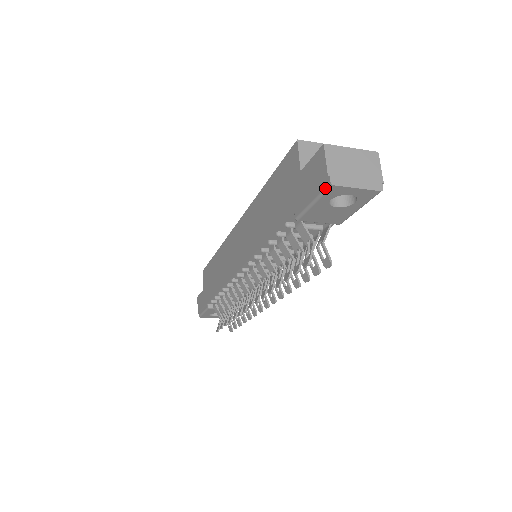
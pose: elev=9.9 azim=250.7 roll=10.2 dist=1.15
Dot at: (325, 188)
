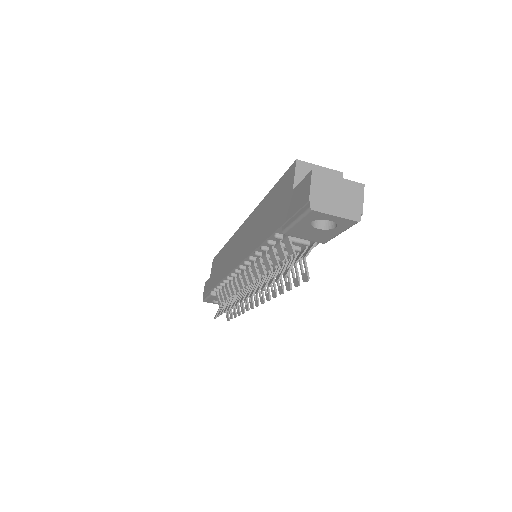
Dot at: (306, 211)
